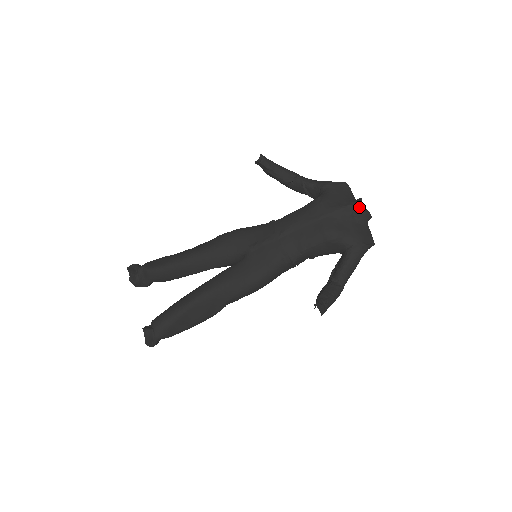
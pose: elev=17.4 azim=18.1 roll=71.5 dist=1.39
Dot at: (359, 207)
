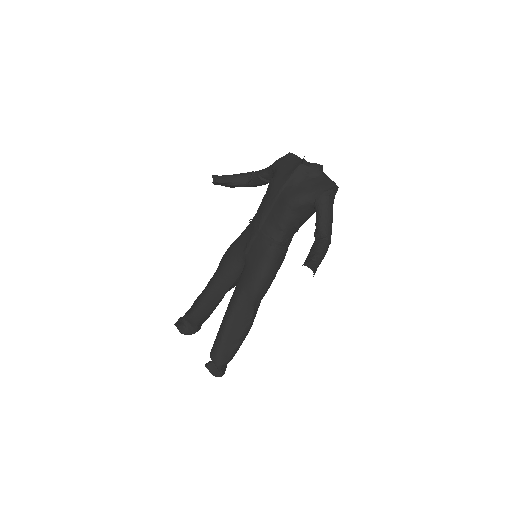
Dot at: (305, 165)
